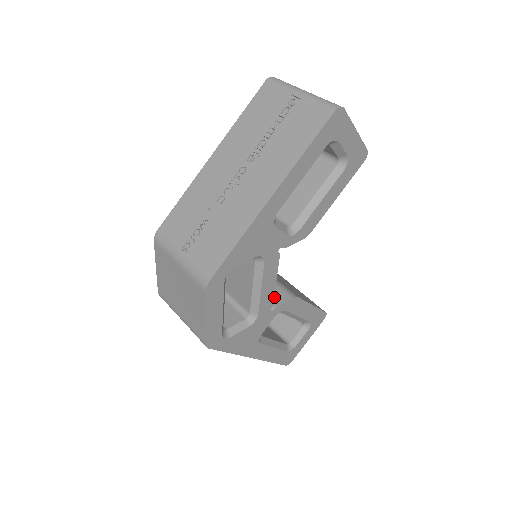
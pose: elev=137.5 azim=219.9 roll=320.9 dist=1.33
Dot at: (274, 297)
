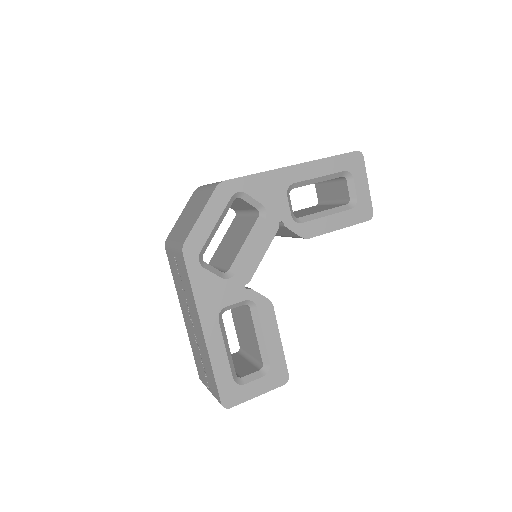
Dot at: occluded
